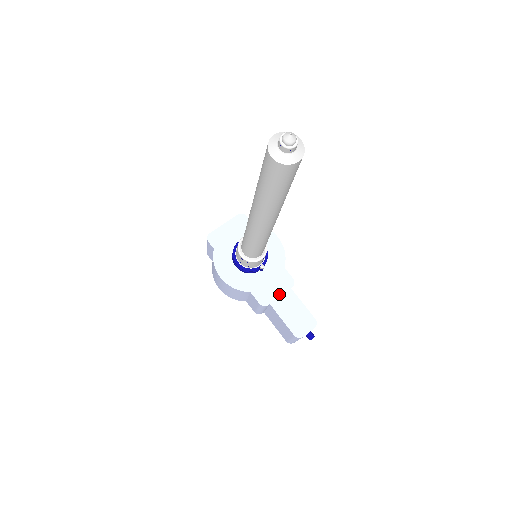
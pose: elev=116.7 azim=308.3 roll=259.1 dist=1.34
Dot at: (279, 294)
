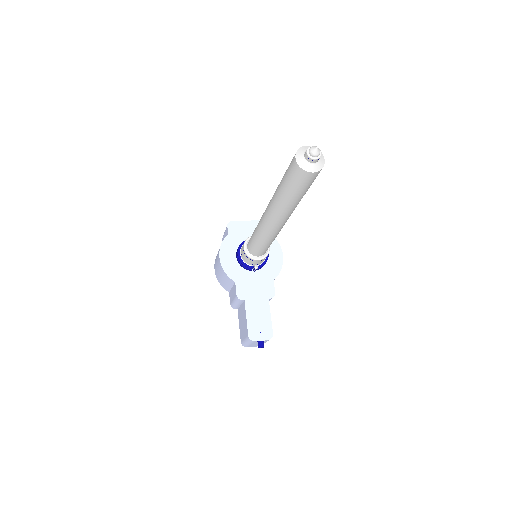
Dot at: (257, 297)
